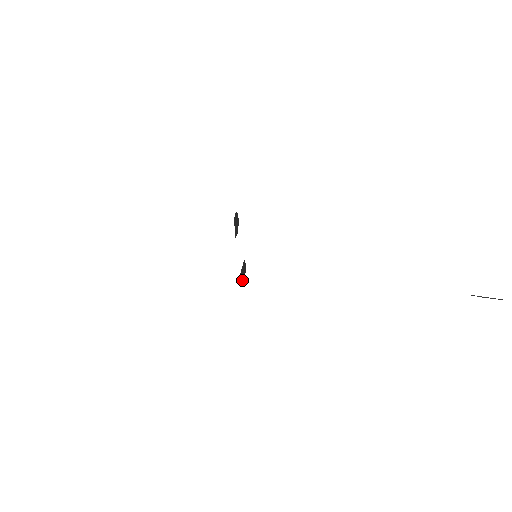
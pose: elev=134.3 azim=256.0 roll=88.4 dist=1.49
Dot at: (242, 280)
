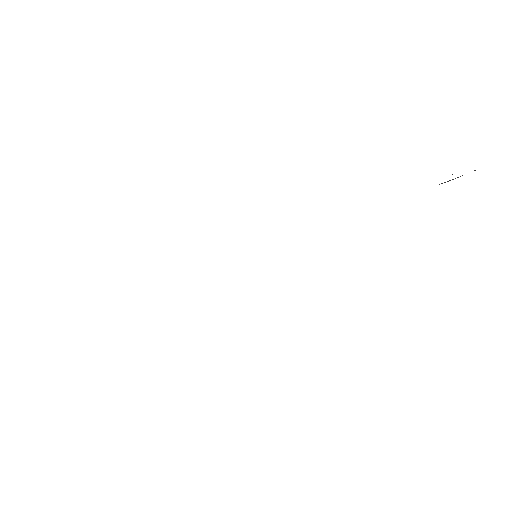
Dot at: occluded
